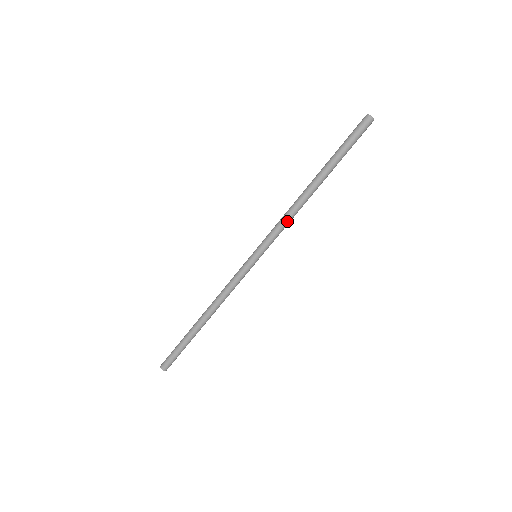
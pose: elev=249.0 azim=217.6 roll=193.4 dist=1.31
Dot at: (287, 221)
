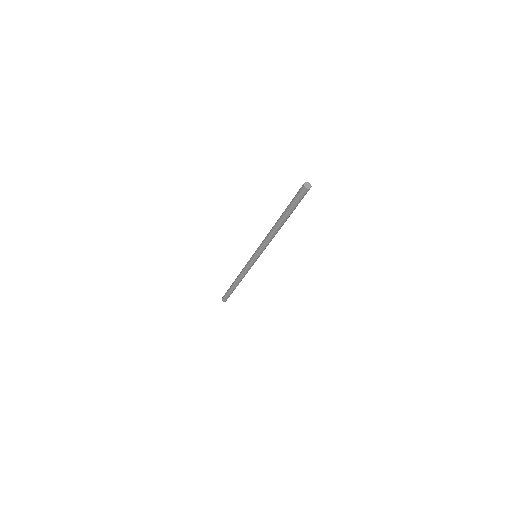
Dot at: (267, 242)
